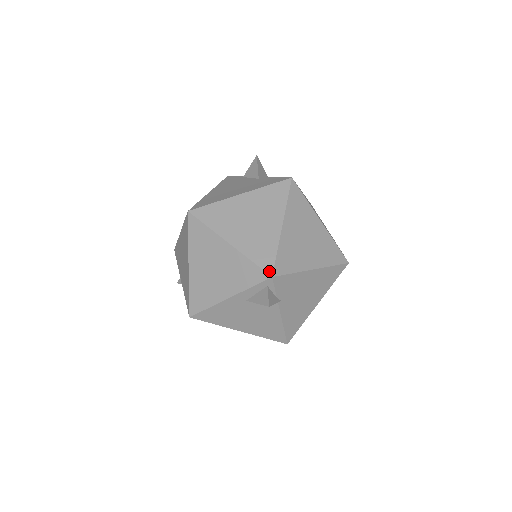
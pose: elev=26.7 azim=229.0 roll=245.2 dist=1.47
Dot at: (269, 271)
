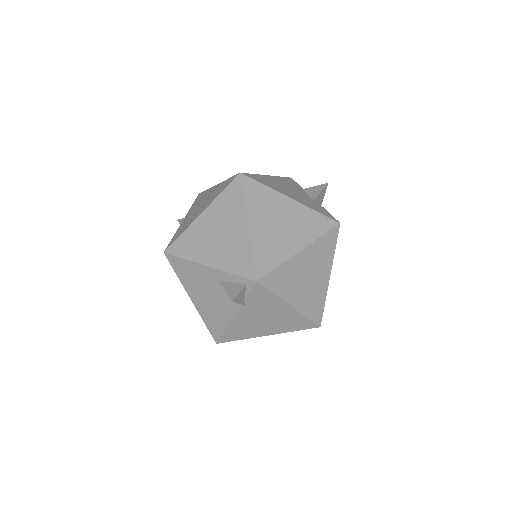
Dot at: (259, 275)
